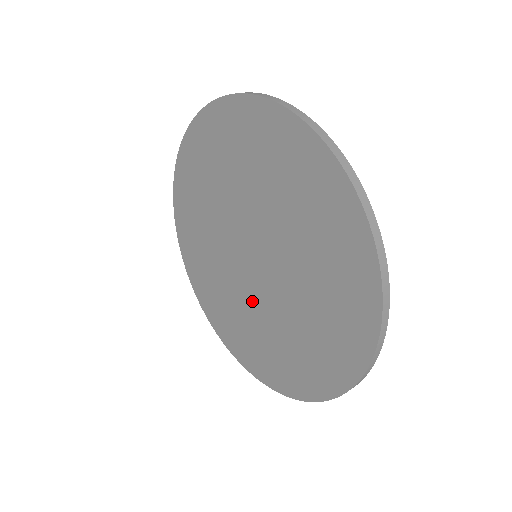
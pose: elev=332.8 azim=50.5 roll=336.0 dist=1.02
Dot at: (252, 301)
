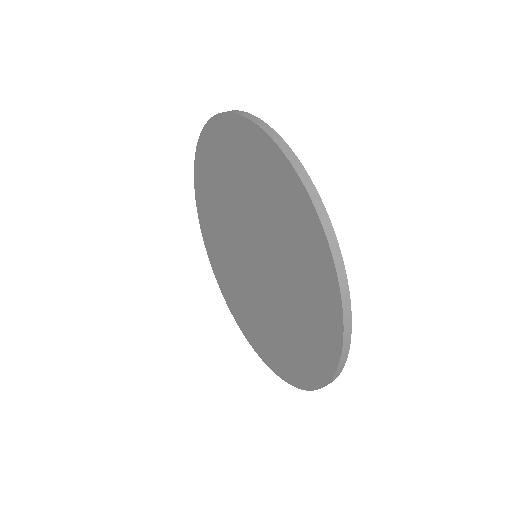
Dot at: (258, 297)
